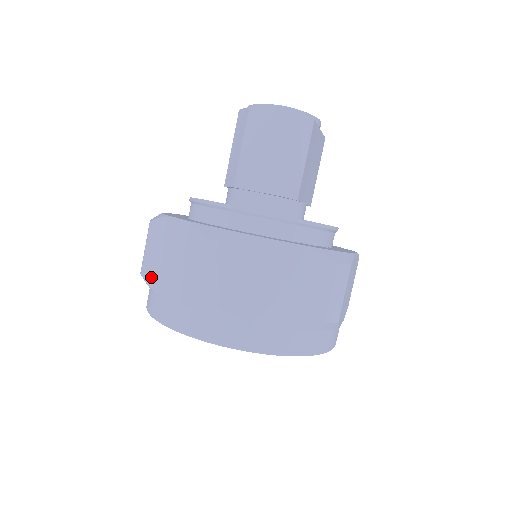
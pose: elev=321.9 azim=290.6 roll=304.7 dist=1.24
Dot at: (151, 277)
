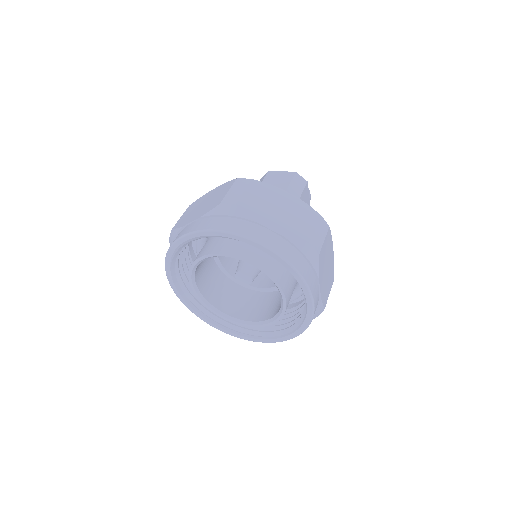
Dot at: (182, 223)
